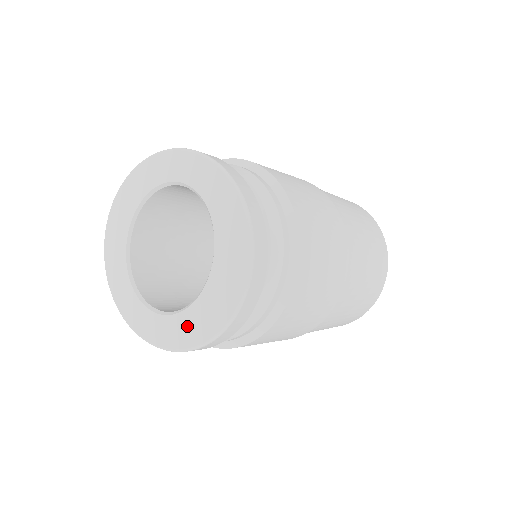
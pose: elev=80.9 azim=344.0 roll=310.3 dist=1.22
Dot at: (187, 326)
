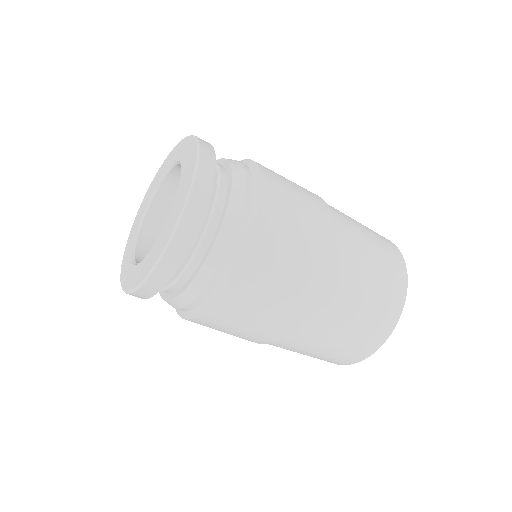
Dot at: (143, 267)
